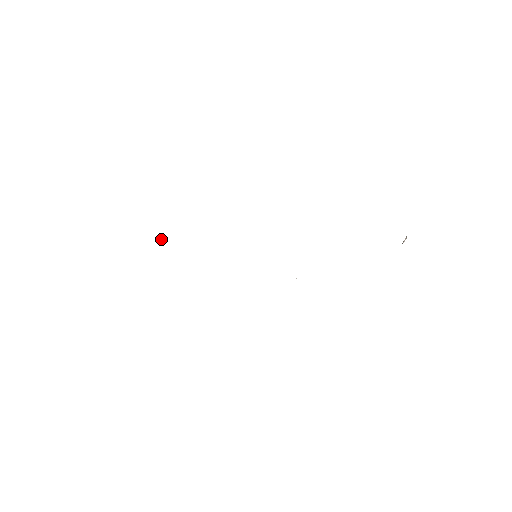
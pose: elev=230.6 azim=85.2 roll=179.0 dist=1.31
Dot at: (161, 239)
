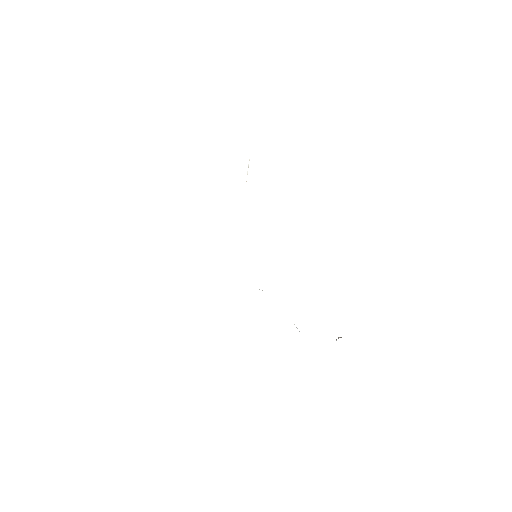
Dot at: occluded
